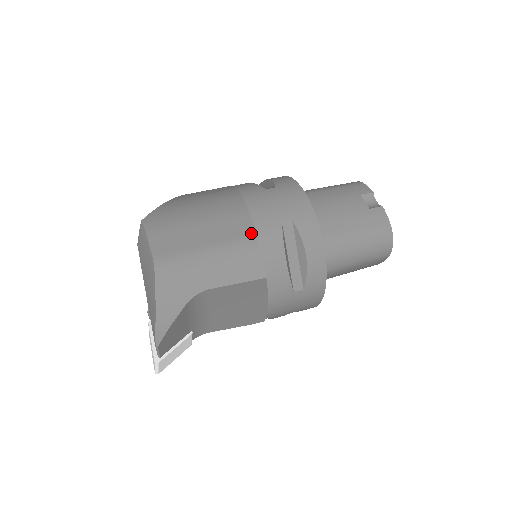
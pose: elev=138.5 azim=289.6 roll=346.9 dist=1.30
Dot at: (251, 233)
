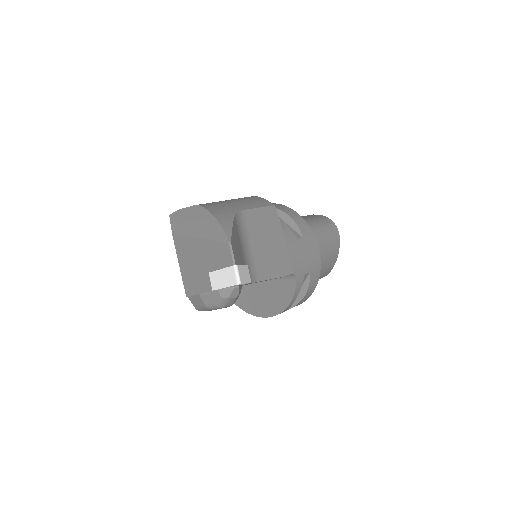
Dot at: occluded
